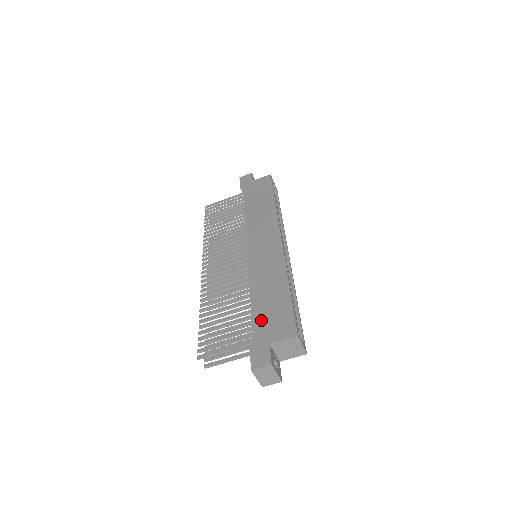
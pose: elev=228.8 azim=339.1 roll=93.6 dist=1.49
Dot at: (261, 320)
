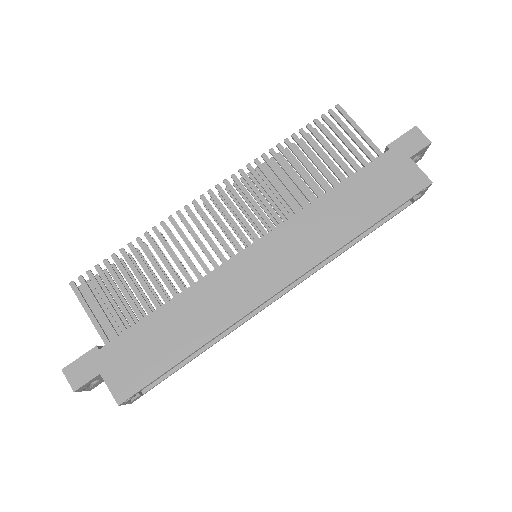
Dot at: (132, 342)
